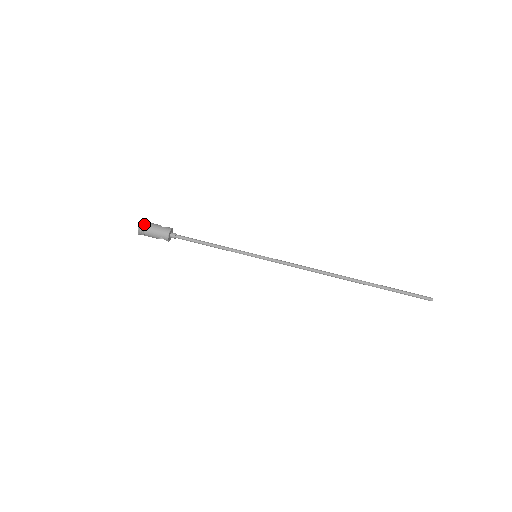
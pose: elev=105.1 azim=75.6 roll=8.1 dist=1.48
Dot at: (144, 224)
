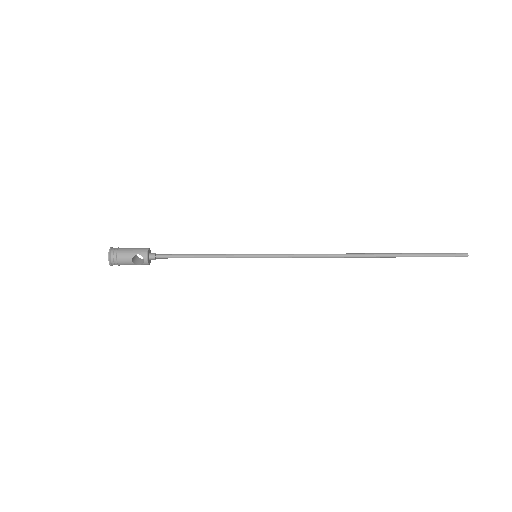
Dot at: (116, 248)
